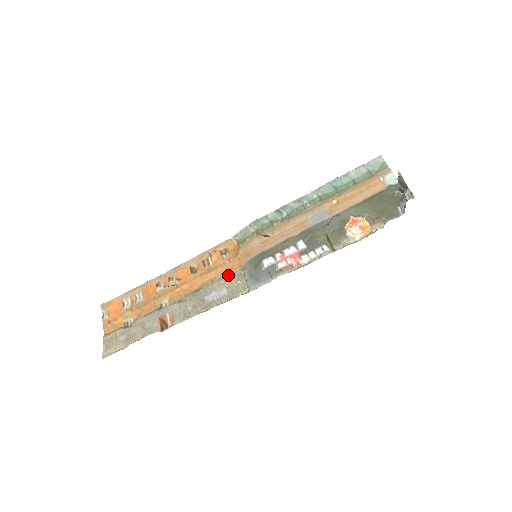
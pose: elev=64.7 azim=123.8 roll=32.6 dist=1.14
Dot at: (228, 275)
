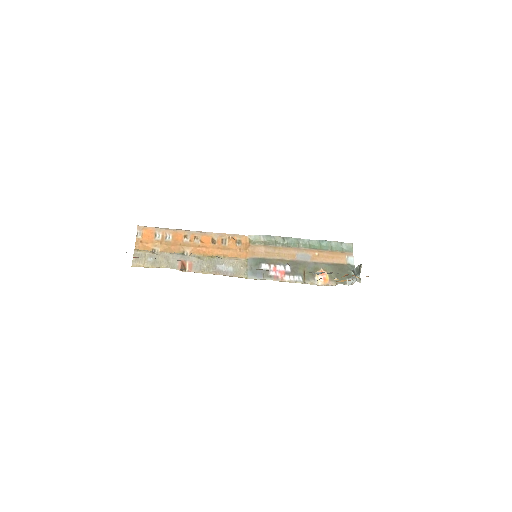
Dot at: (236, 259)
